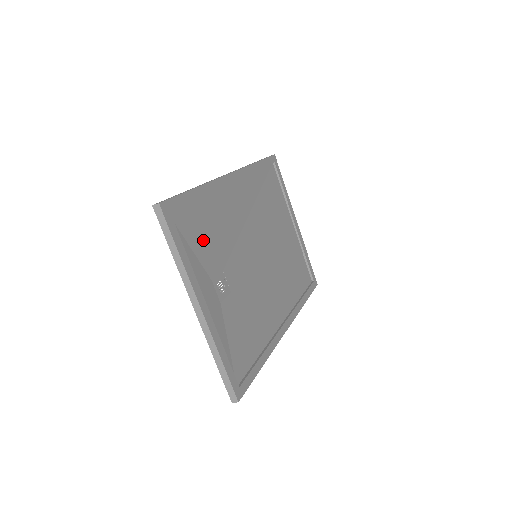
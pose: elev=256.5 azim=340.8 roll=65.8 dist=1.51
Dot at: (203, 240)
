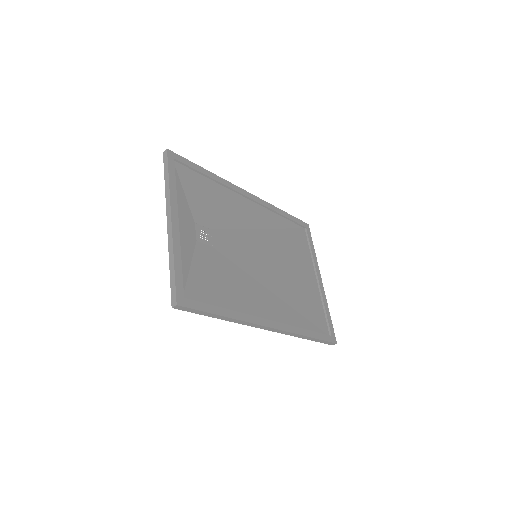
Dot at: (199, 198)
